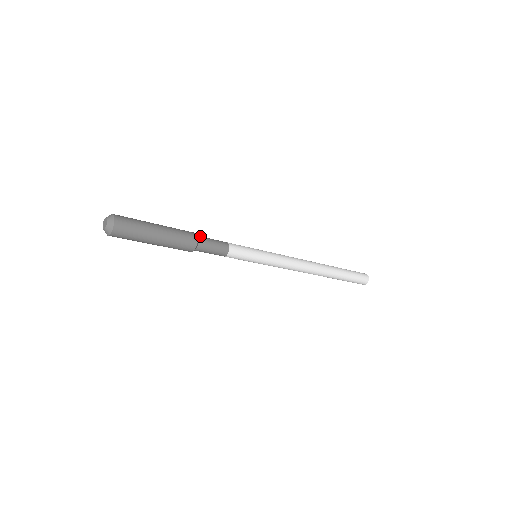
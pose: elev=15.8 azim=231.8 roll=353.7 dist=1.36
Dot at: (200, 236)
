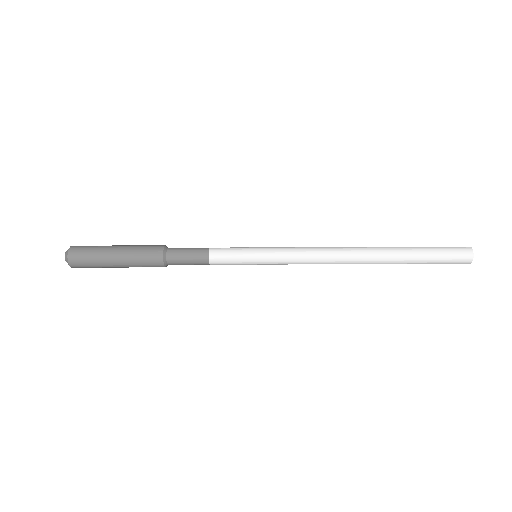
Dot at: (173, 248)
